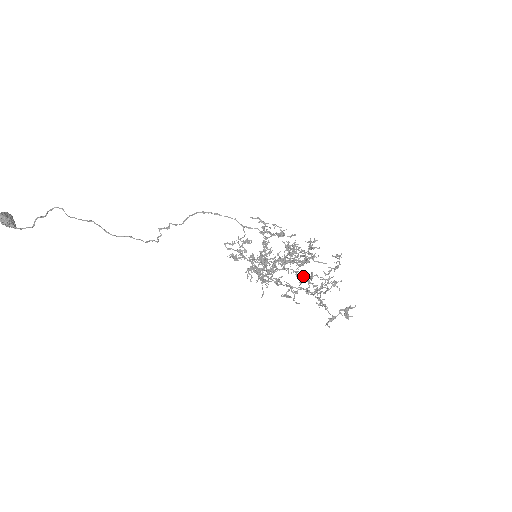
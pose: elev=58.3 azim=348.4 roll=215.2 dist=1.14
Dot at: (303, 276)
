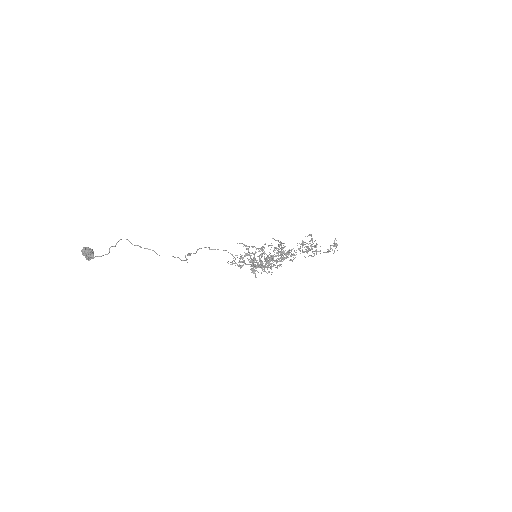
Dot at: (297, 245)
